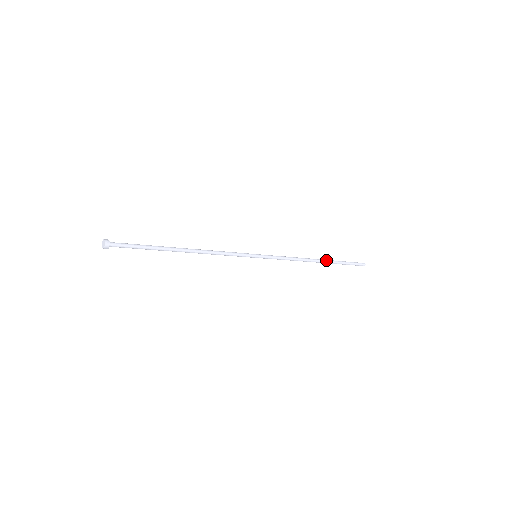
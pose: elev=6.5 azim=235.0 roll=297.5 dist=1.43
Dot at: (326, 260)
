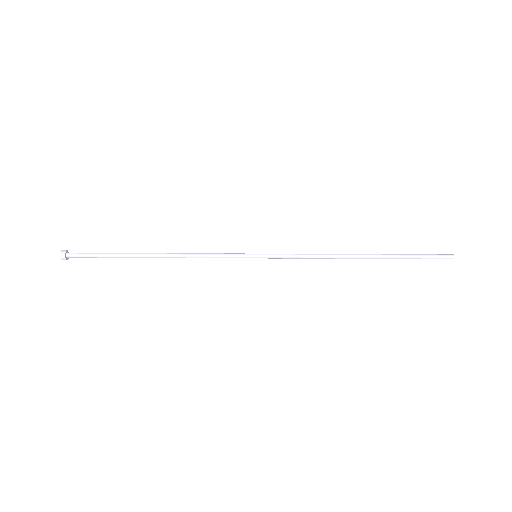
Dot at: (375, 255)
